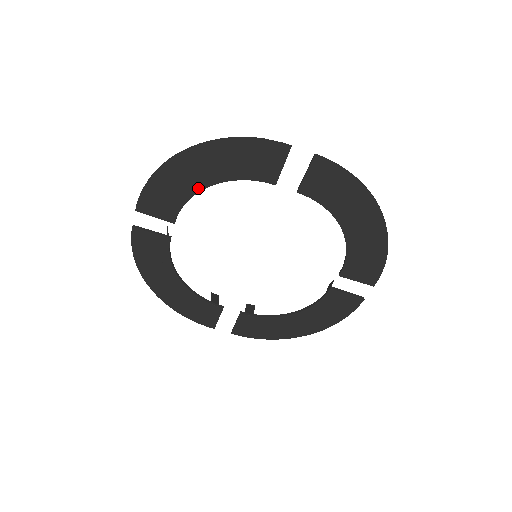
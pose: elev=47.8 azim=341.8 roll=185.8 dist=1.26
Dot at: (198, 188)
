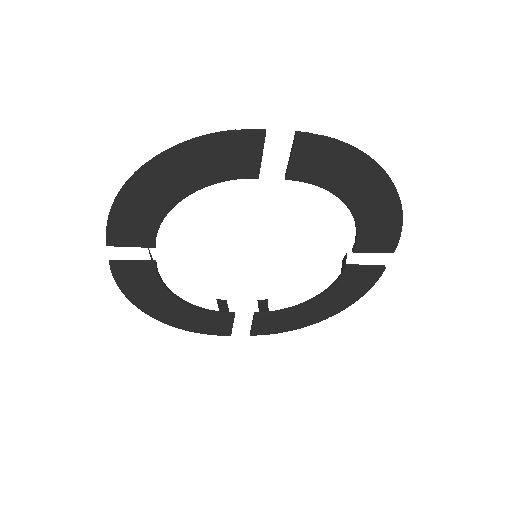
Dot at: (170, 204)
